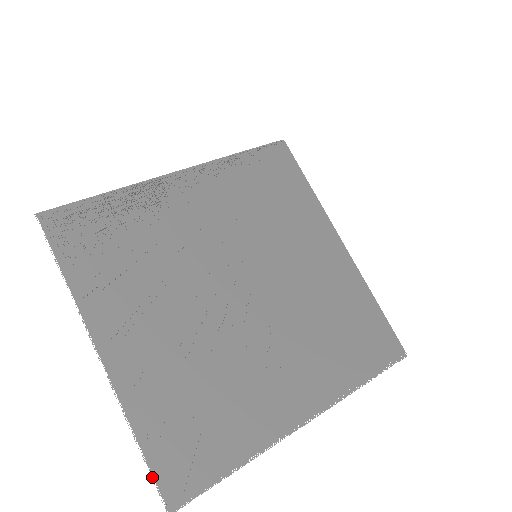
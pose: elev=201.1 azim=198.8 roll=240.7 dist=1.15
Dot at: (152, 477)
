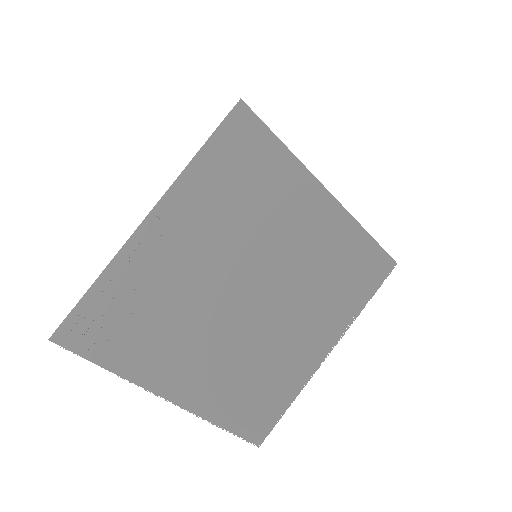
Dot at: occluded
